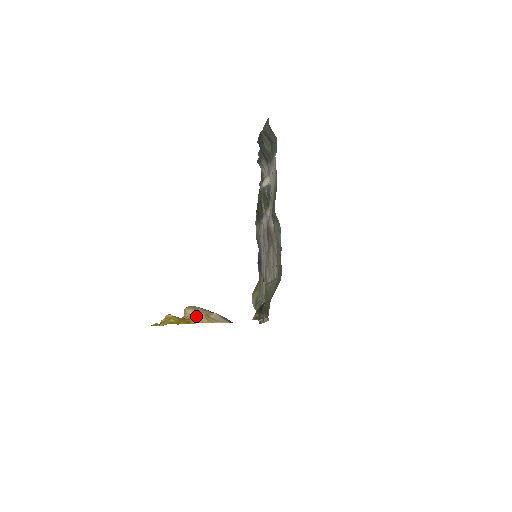
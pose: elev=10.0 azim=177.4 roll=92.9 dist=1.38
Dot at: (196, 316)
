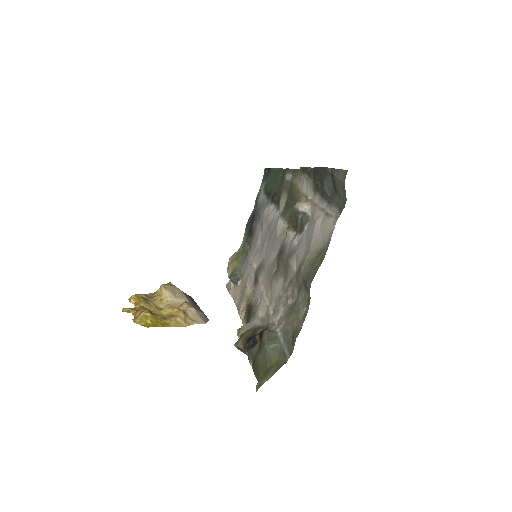
Dot at: (175, 317)
